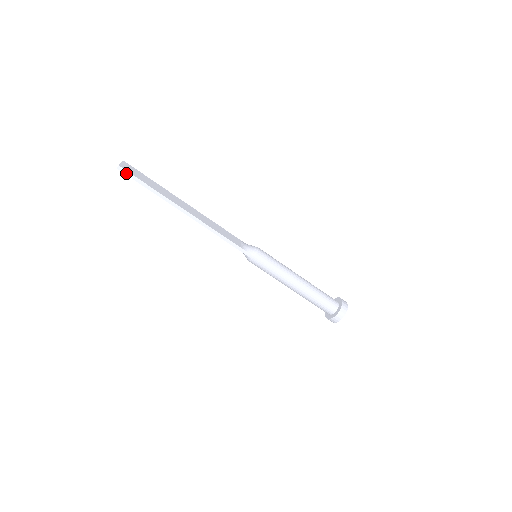
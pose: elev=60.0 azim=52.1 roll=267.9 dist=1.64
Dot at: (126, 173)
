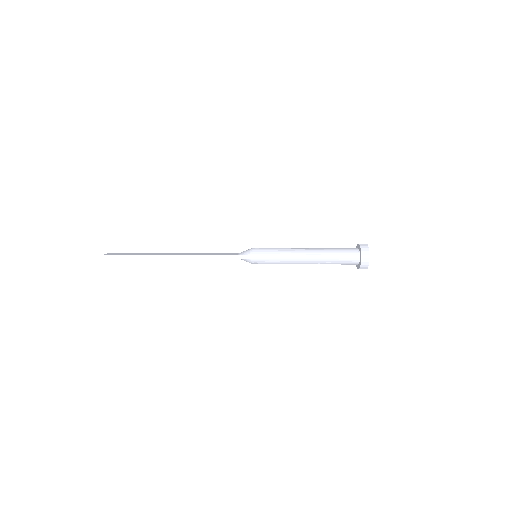
Dot at: (112, 257)
